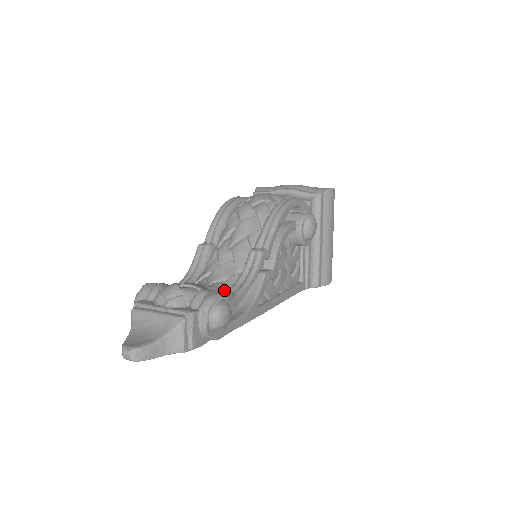
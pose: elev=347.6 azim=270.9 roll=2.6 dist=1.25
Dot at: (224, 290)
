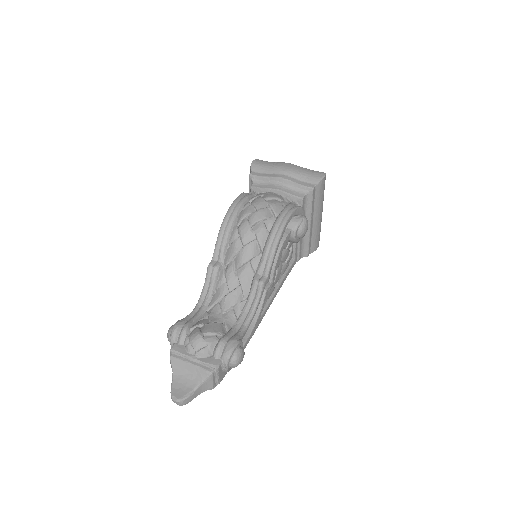
Dot at: (235, 320)
